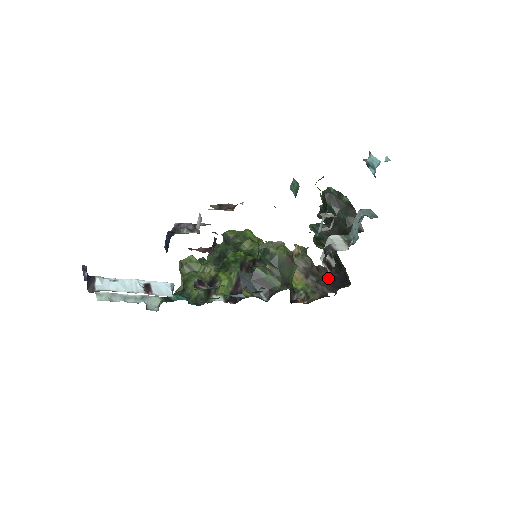
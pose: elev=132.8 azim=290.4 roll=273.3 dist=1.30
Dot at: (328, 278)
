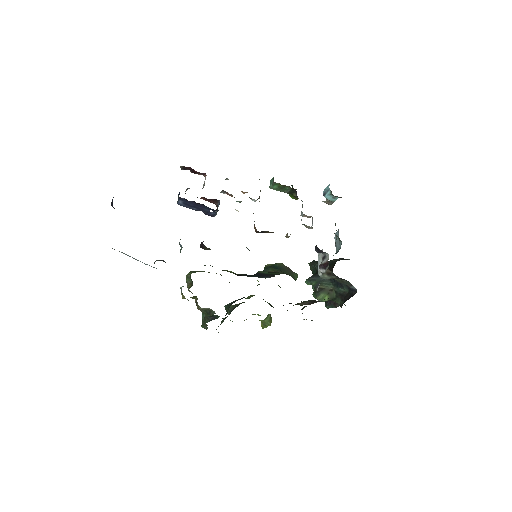
Dot at: occluded
